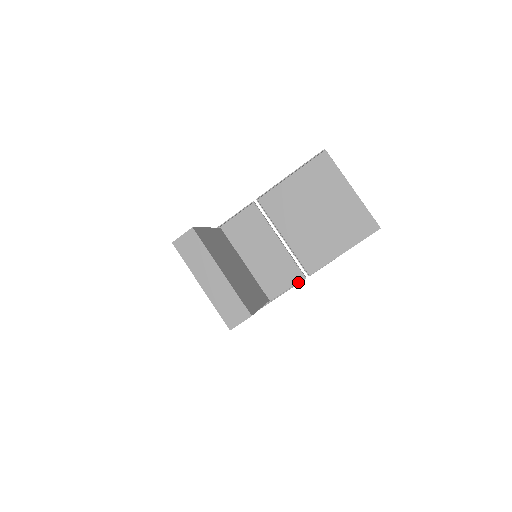
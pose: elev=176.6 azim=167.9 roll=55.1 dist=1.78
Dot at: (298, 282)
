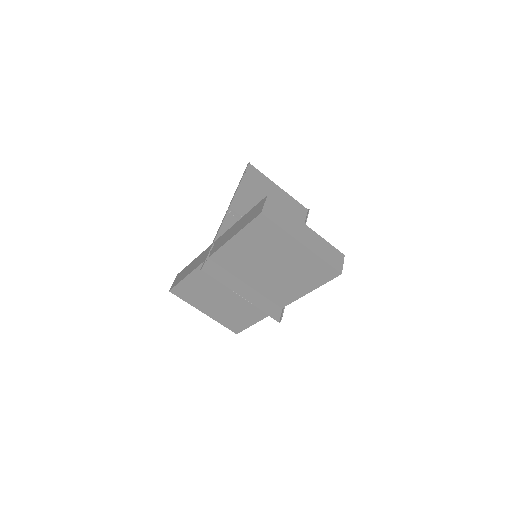
Dot at: occluded
